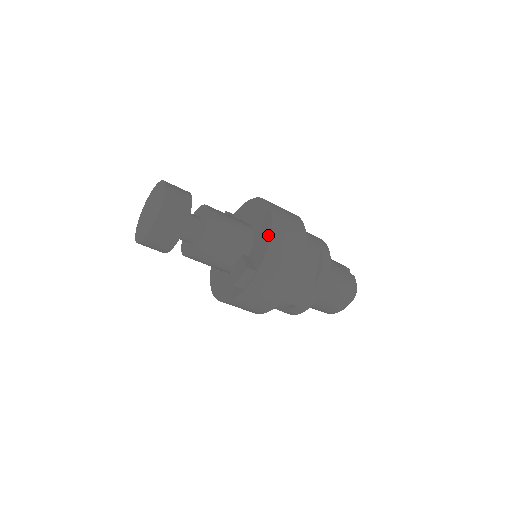
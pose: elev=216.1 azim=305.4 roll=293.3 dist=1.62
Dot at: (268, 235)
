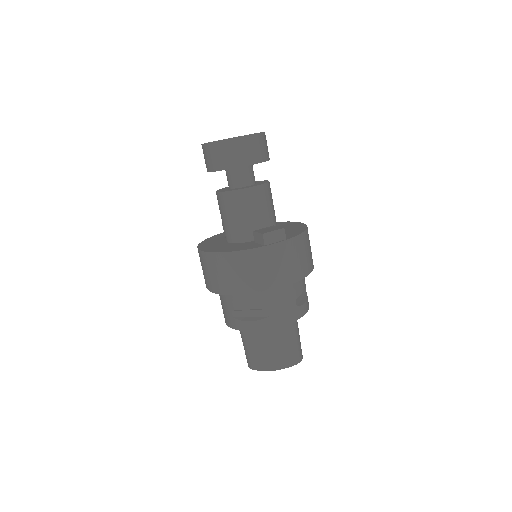
Dot at: (303, 229)
